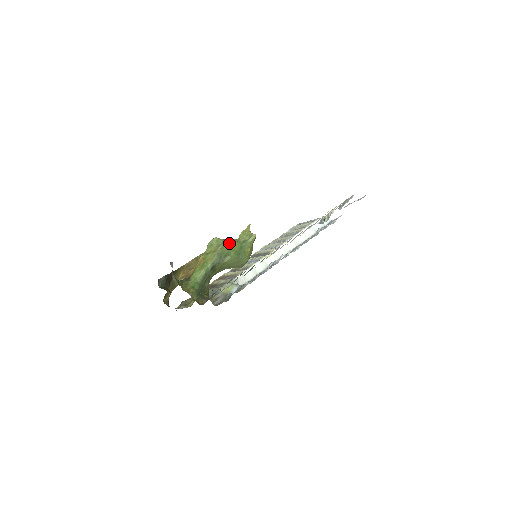
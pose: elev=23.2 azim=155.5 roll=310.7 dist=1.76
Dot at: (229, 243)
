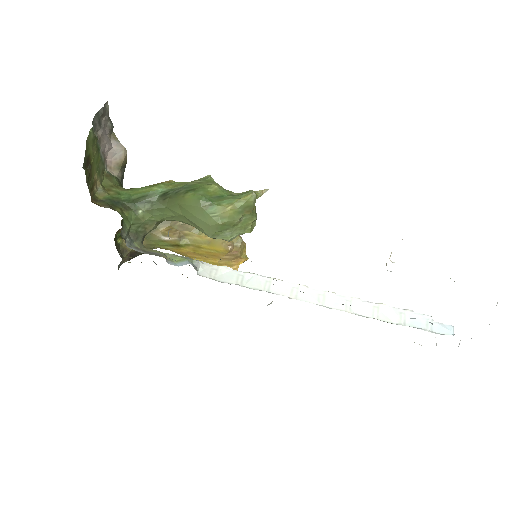
Dot at: (213, 183)
